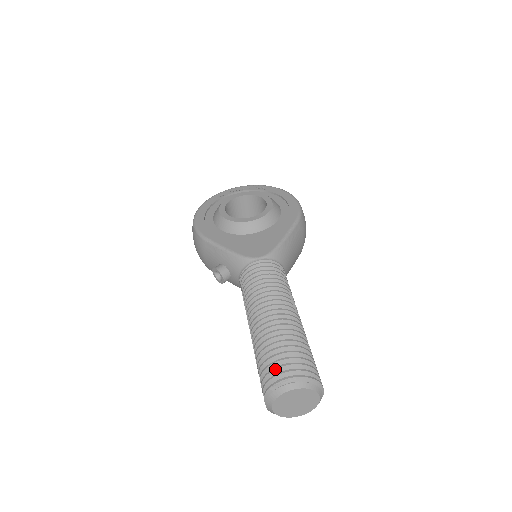
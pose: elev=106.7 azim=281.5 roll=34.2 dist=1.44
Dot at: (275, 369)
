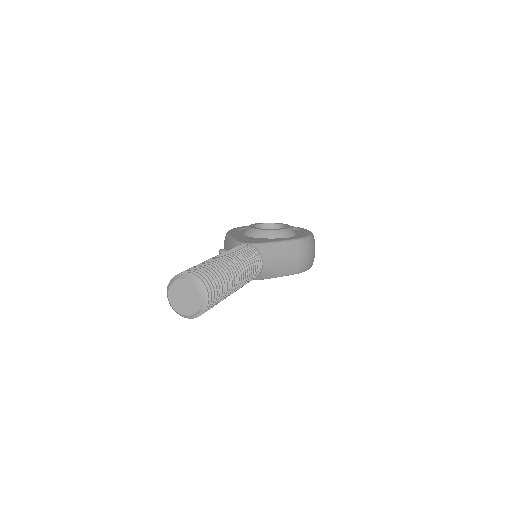
Dot at: (185, 270)
